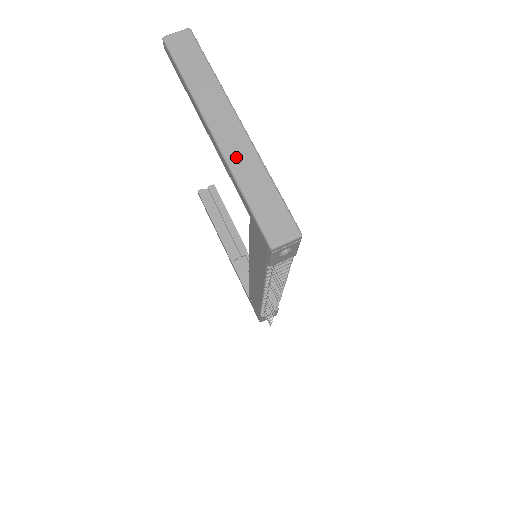
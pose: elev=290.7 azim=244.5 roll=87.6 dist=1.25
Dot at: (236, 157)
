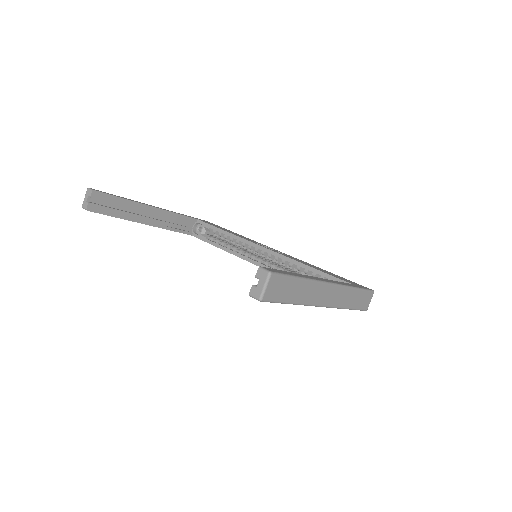
Dot at: (339, 301)
